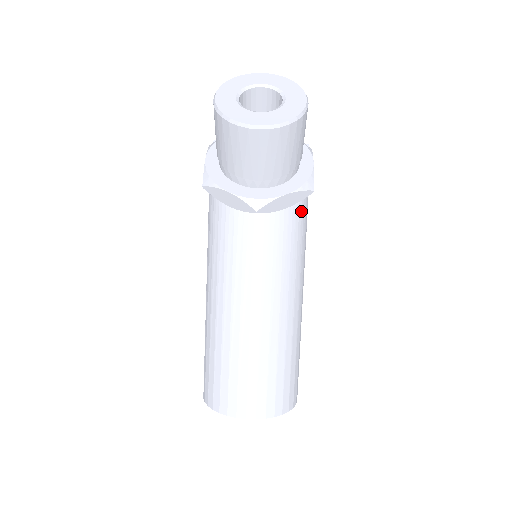
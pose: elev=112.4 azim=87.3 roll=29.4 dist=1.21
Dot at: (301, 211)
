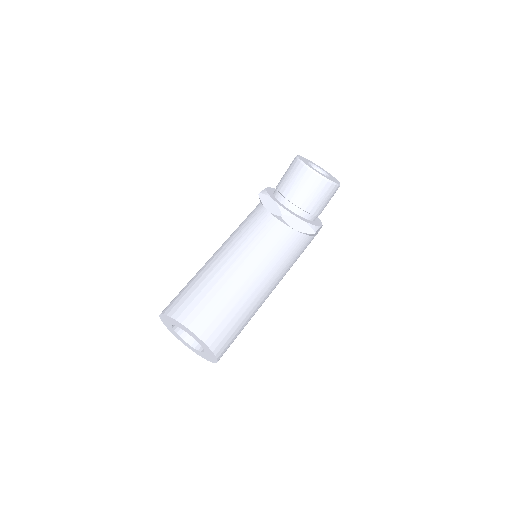
Dot at: (299, 246)
